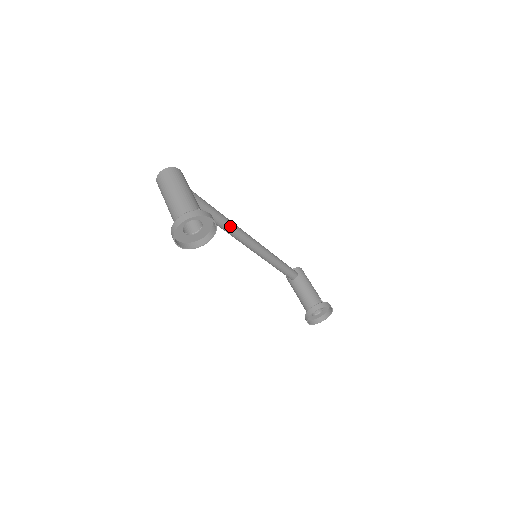
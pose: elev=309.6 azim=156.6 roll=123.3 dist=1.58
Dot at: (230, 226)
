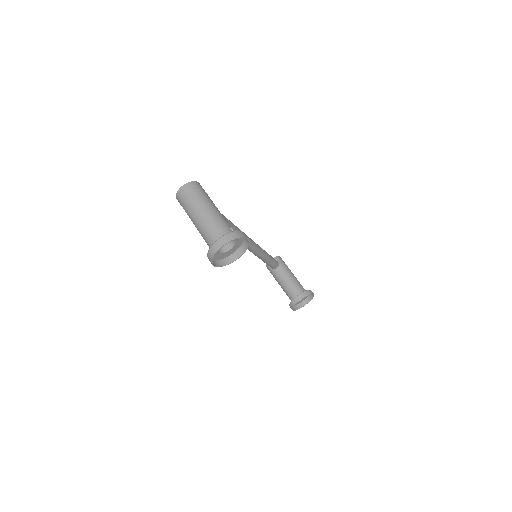
Dot at: (235, 230)
